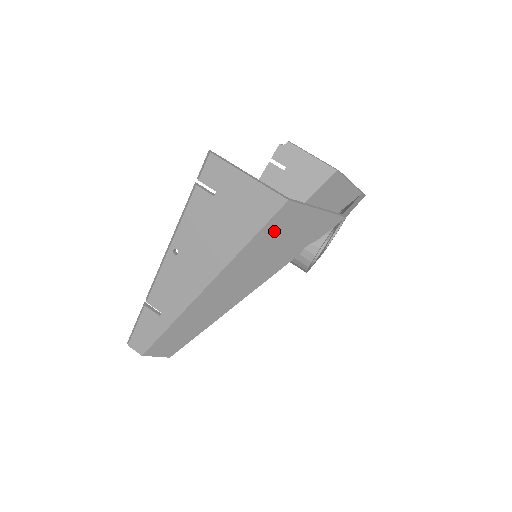
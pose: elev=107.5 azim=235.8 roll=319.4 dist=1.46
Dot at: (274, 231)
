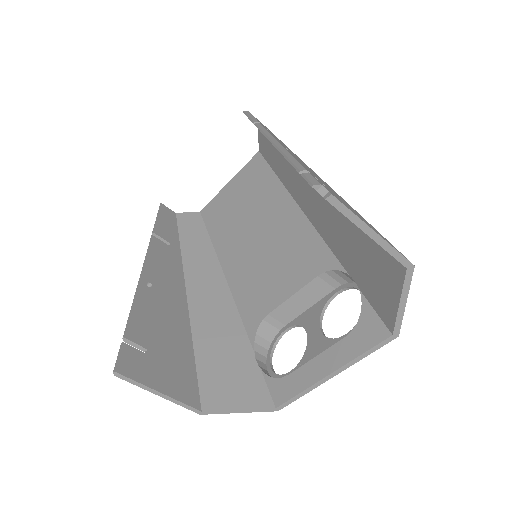
Dot at: (210, 375)
